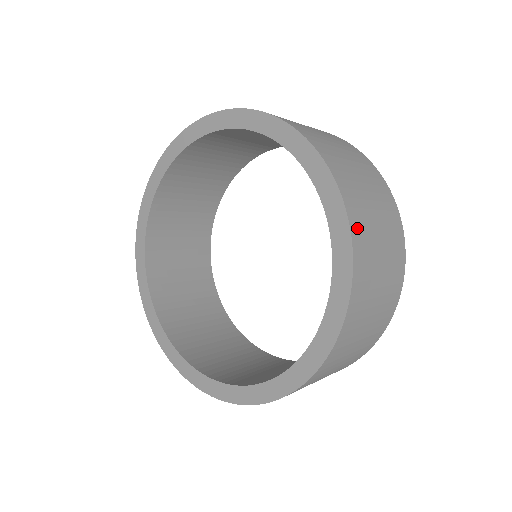
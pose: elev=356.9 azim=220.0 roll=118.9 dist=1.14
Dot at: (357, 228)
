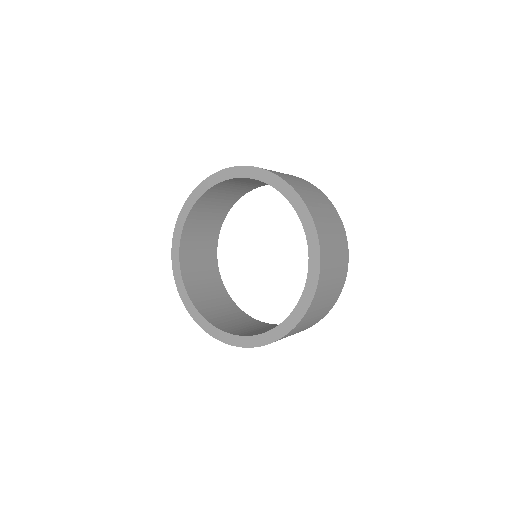
Dot at: (323, 269)
